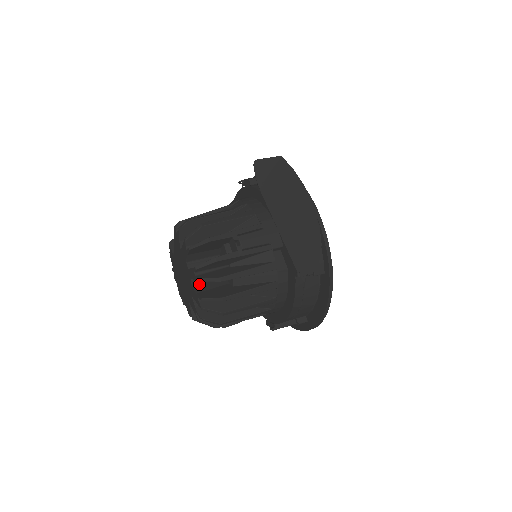
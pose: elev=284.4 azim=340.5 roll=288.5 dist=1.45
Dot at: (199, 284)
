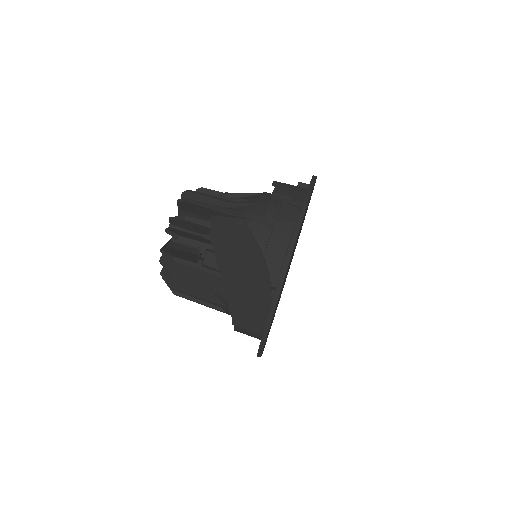
Dot at: occluded
